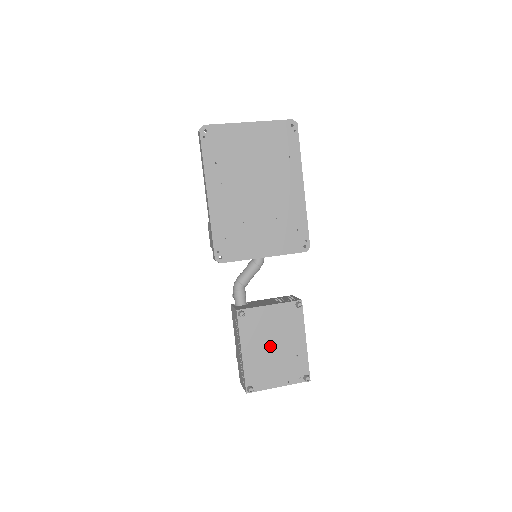
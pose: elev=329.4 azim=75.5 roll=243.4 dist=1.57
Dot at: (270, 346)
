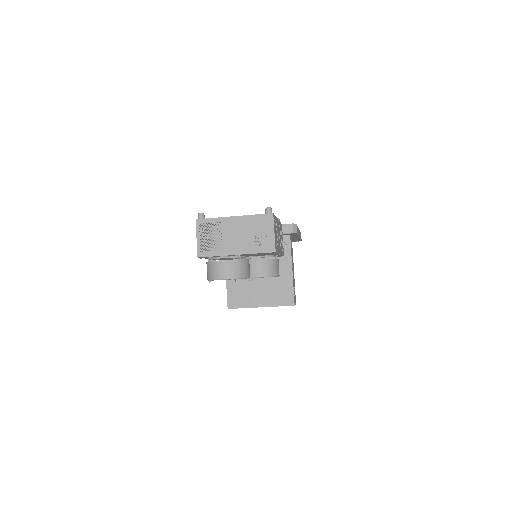
Dot at: occluded
